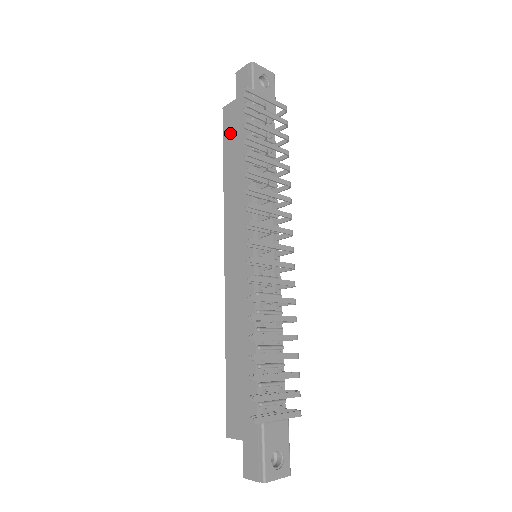
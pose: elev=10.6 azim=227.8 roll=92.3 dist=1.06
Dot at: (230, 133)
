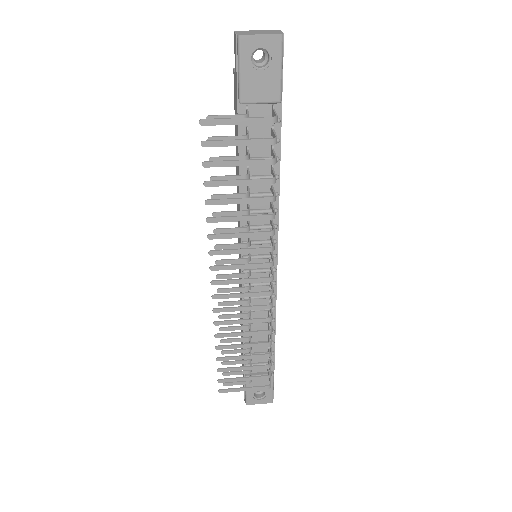
Dot at: occluded
